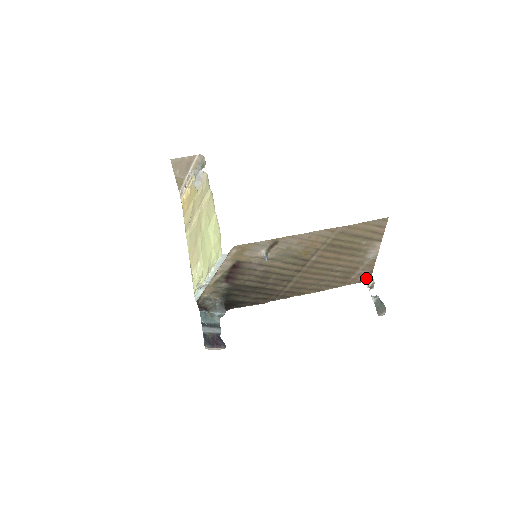
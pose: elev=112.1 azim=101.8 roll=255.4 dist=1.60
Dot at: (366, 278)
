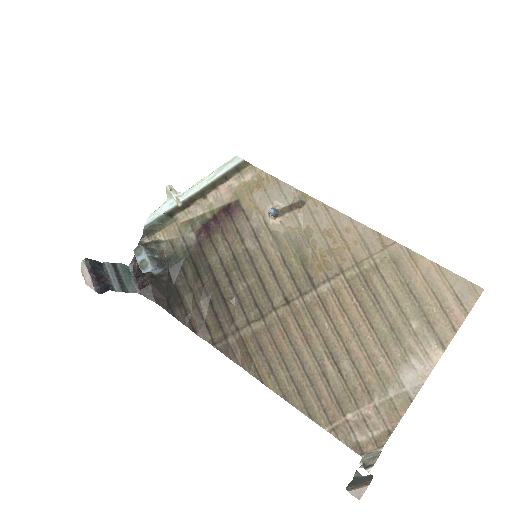
Dot at: (369, 448)
